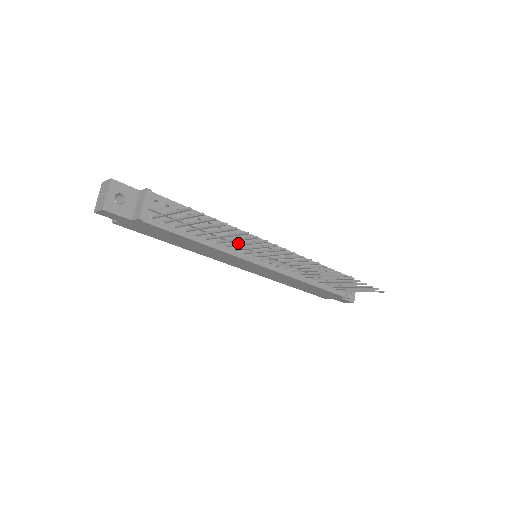
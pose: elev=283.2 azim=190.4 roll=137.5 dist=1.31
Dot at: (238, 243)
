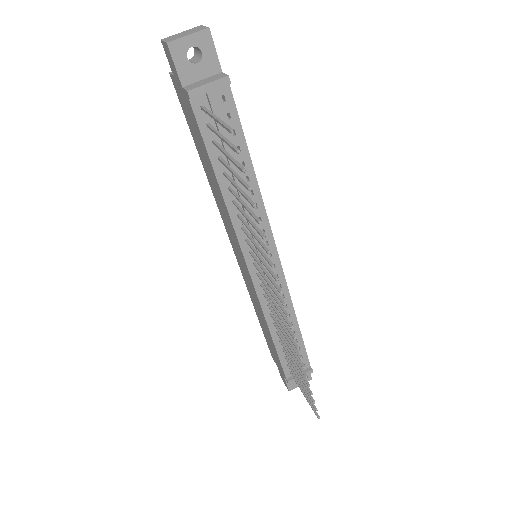
Dot at: occluded
